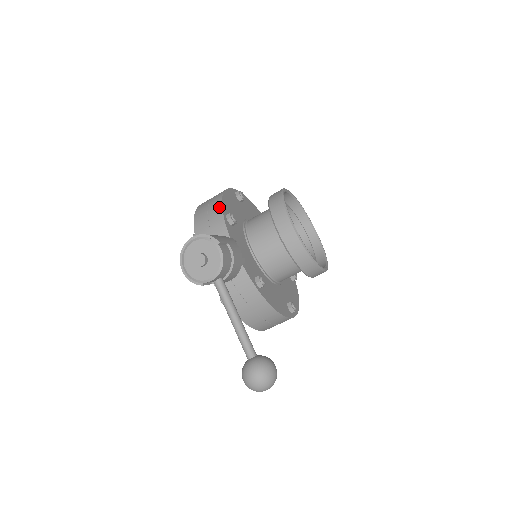
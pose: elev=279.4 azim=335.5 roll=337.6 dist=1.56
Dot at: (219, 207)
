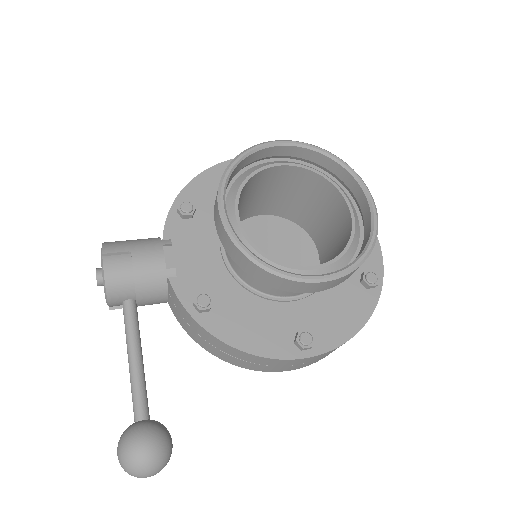
Dot at: (179, 194)
